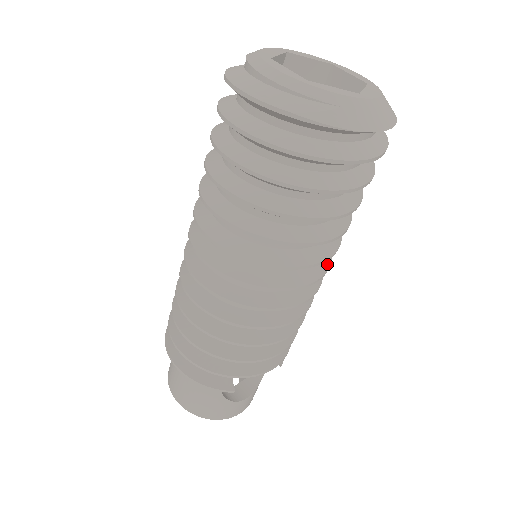
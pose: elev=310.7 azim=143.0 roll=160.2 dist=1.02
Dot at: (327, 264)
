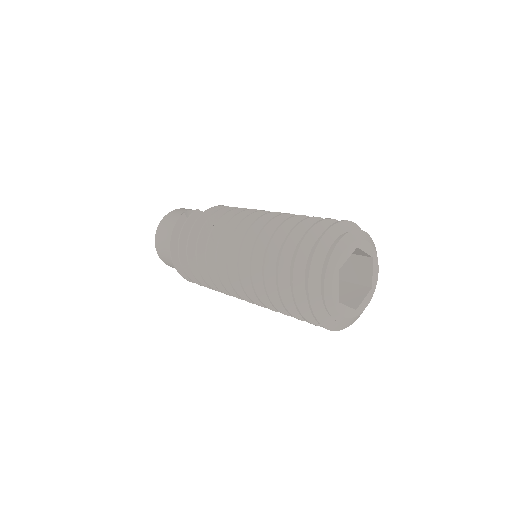
Dot at: occluded
